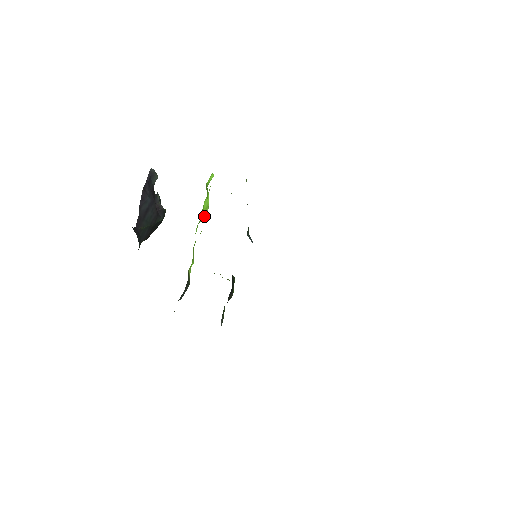
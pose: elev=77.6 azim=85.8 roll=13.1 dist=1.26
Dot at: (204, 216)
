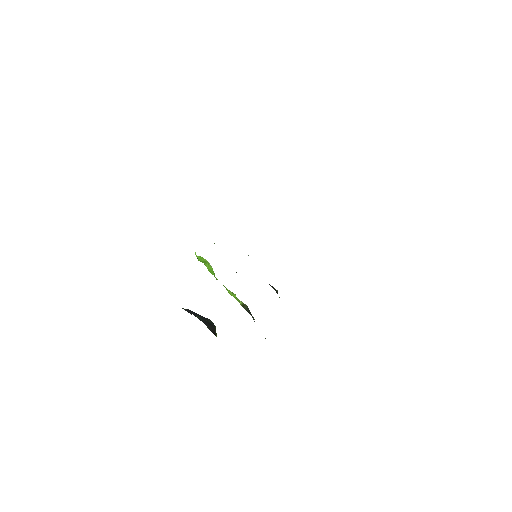
Dot at: (211, 268)
